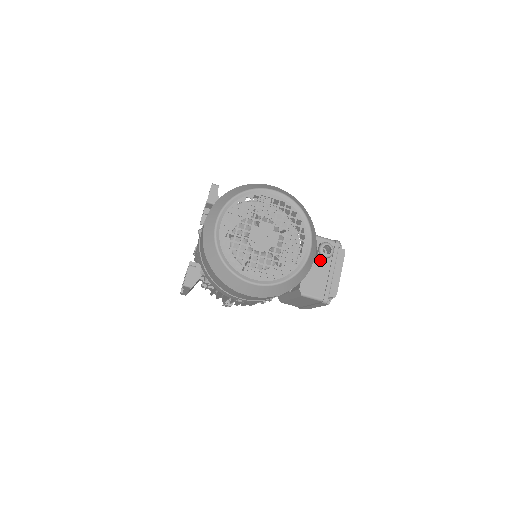
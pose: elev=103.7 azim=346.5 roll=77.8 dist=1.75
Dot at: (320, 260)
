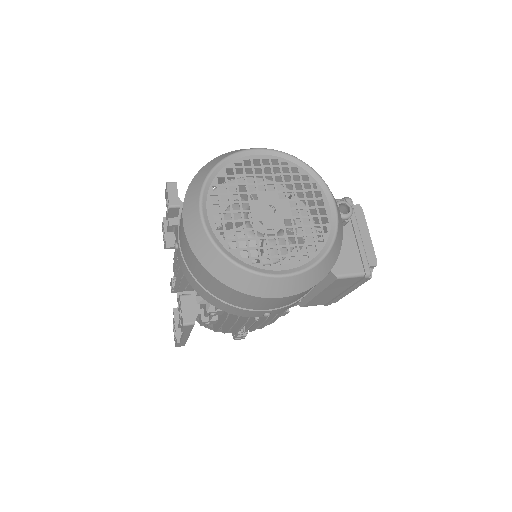
Dot at: occluded
